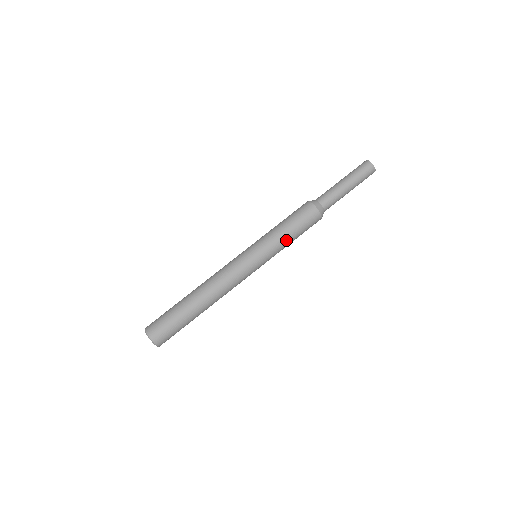
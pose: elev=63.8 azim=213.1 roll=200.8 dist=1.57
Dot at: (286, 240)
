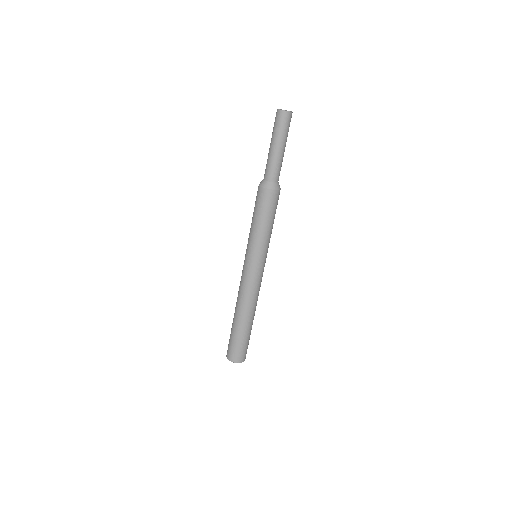
Dot at: (265, 231)
